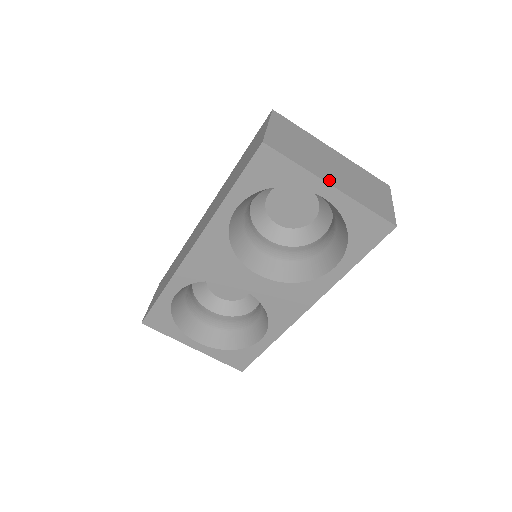
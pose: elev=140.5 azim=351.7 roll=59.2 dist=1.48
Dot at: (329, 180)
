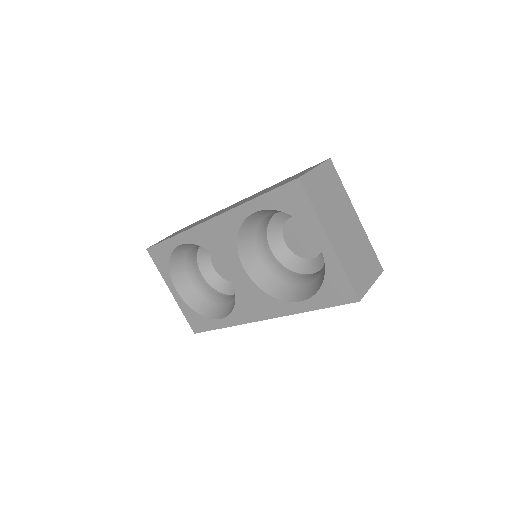
Dot at: (331, 235)
